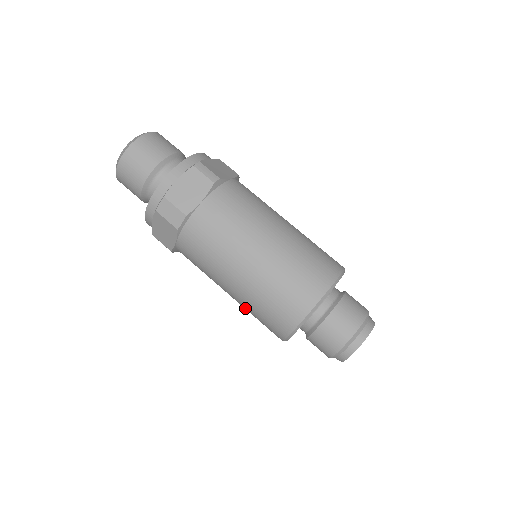
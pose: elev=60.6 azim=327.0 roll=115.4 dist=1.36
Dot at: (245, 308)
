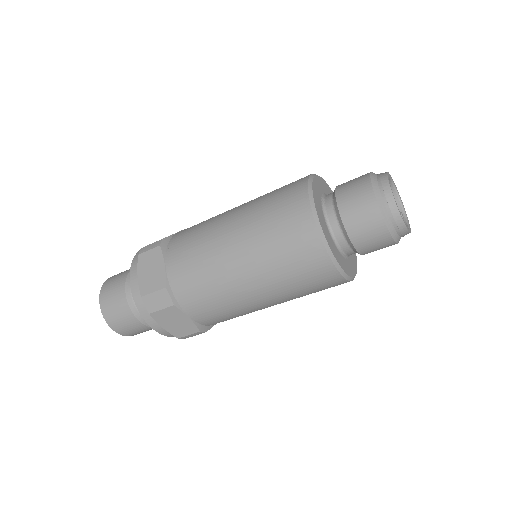
Dot at: (289, 296)
